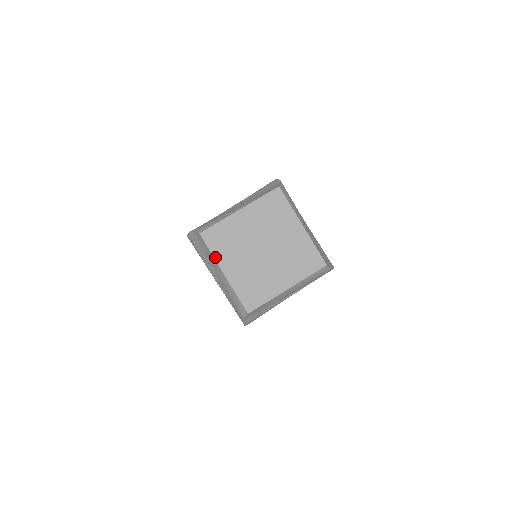
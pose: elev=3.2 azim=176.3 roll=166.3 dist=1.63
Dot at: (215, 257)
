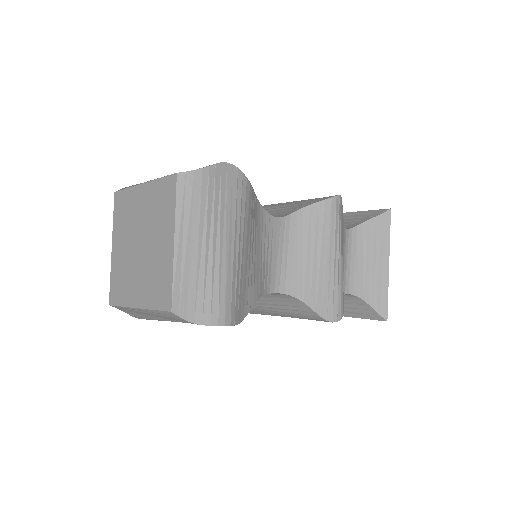
Dot at: (113, 226)
